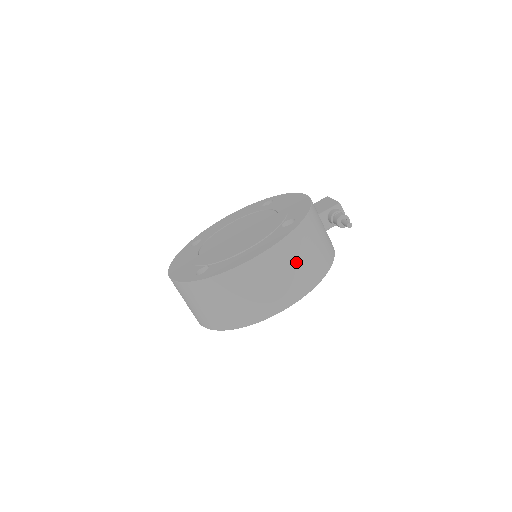
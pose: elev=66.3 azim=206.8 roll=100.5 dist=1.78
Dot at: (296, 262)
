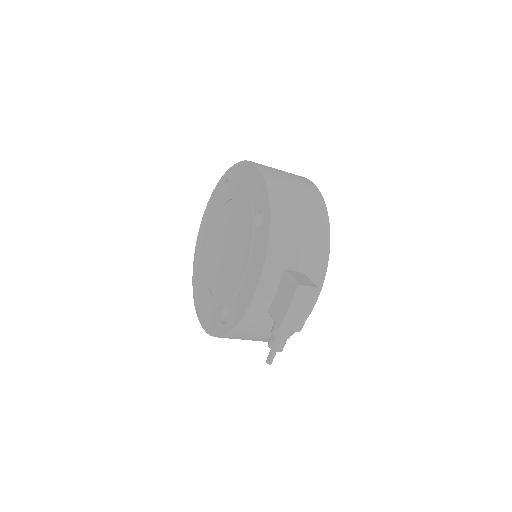
Dot at: occluded
